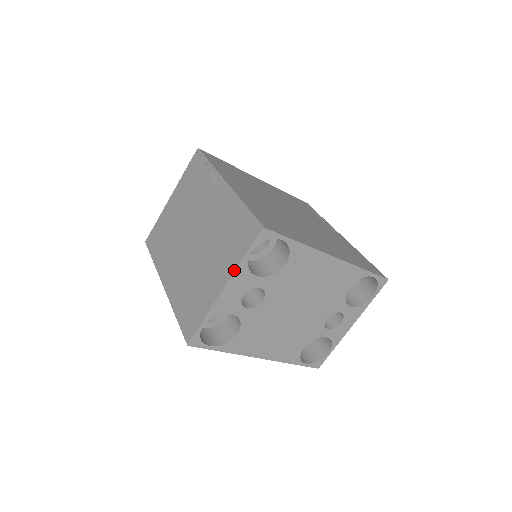
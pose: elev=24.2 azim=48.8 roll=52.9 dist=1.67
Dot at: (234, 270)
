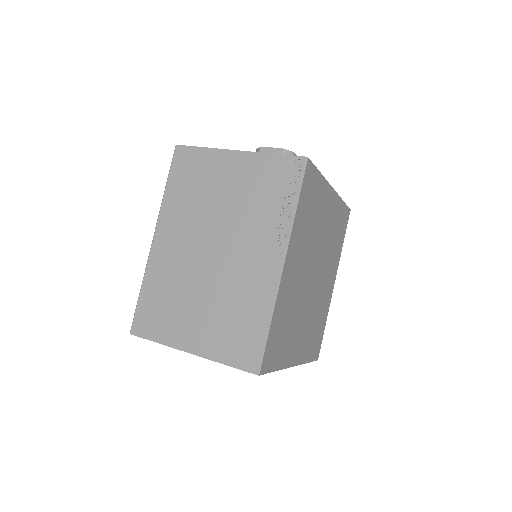
Dot at: (209, 358)
